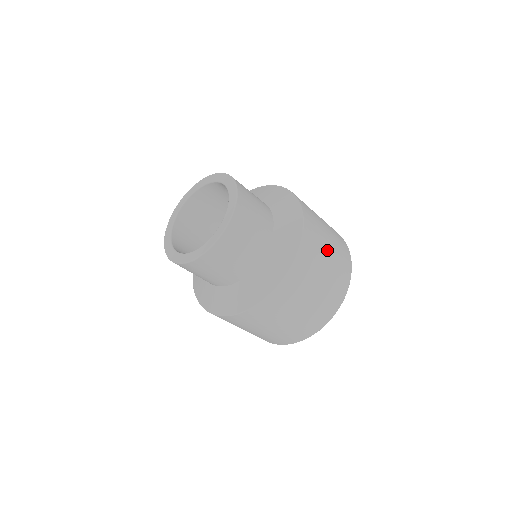
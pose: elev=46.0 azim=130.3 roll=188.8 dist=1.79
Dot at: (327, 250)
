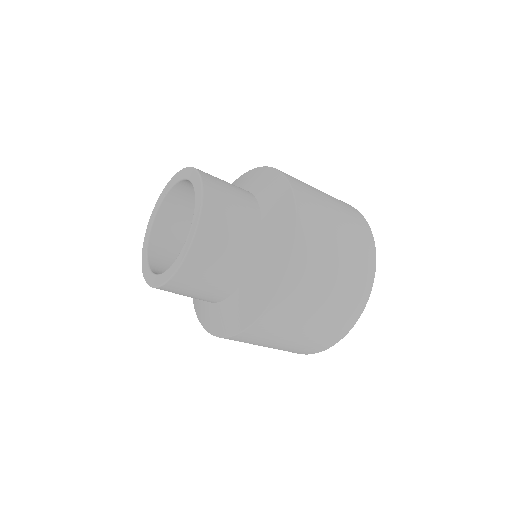
Dot at: occluded
